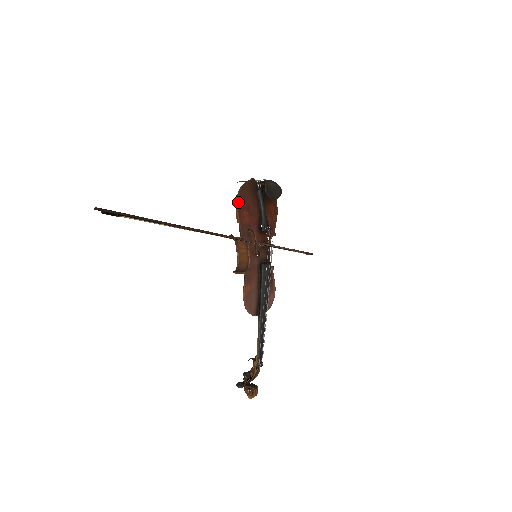
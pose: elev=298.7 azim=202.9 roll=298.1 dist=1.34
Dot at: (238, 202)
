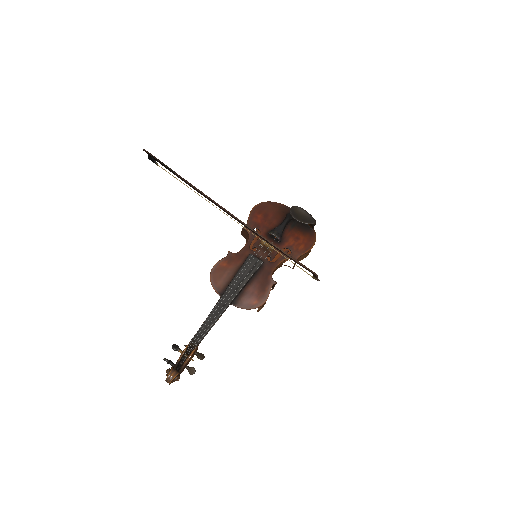
Dot at: (257, 206)
